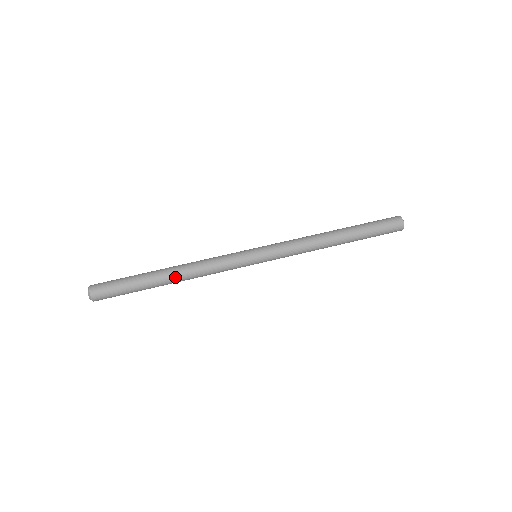
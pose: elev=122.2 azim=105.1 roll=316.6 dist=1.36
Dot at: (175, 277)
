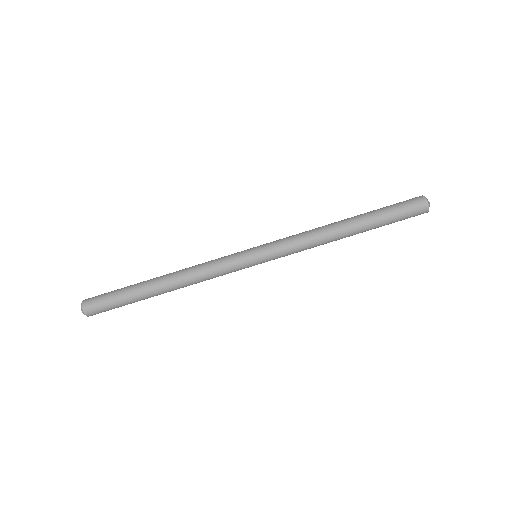
Dot at: occluded
